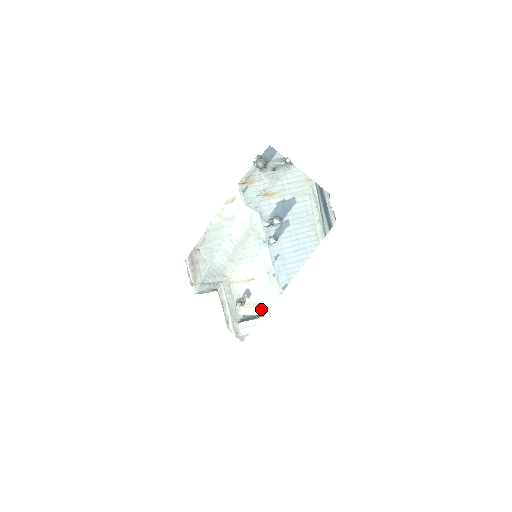
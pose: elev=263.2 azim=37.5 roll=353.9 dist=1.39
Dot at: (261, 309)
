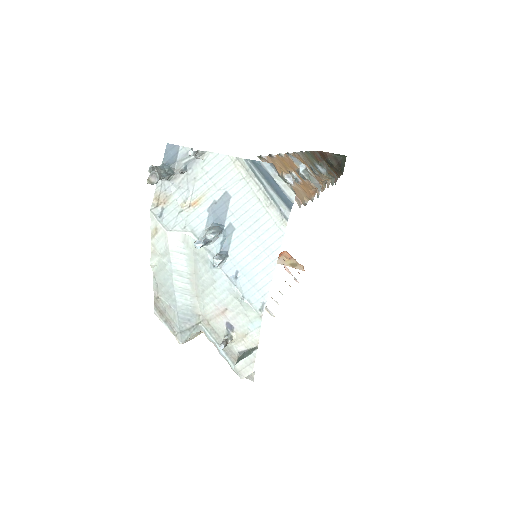
Dot at: (251, 341)
